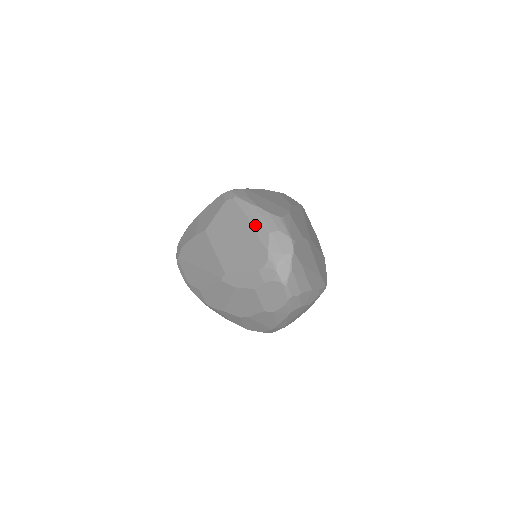
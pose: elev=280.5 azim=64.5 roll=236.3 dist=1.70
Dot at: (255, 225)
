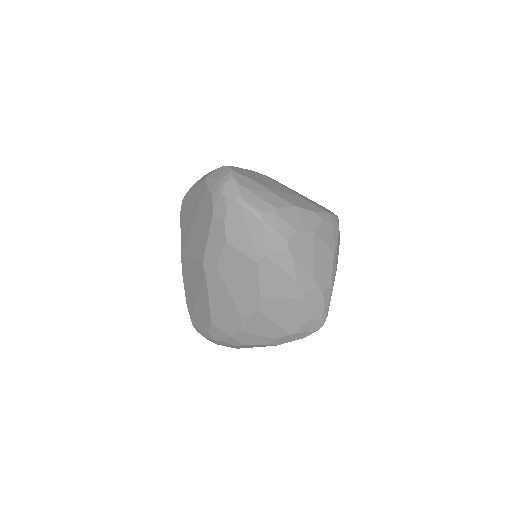
Dot at: (196, 191)
